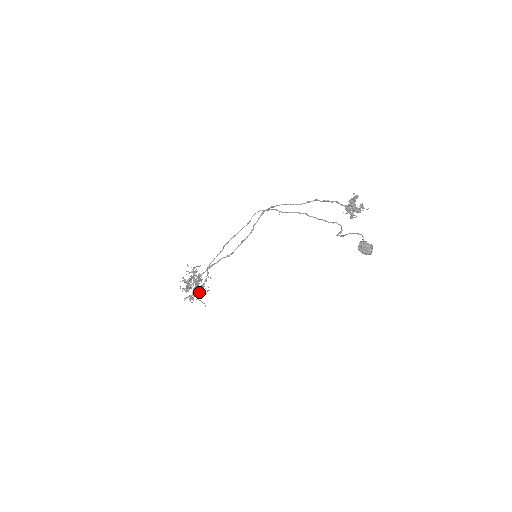
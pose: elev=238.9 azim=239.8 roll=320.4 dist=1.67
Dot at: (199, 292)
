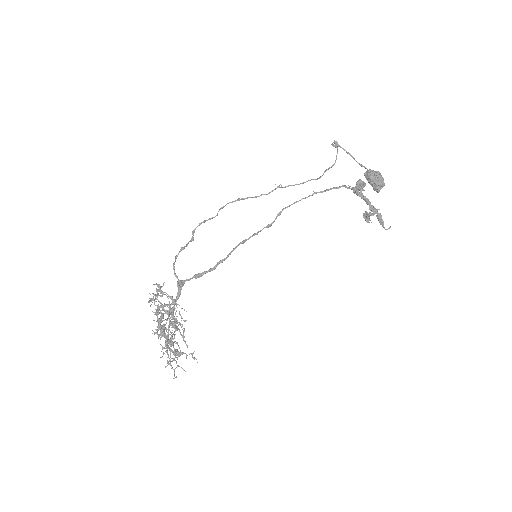
Dot at: (171, 341)
